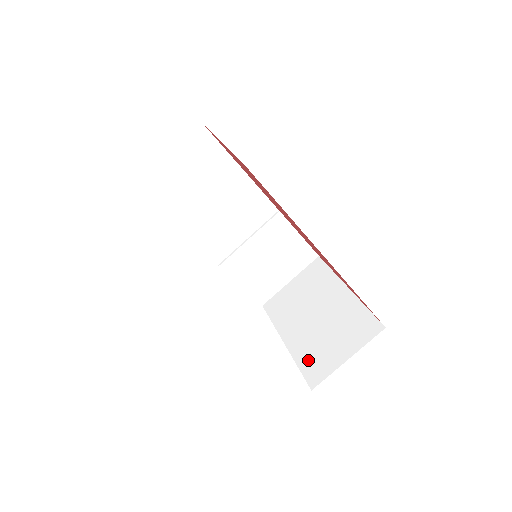
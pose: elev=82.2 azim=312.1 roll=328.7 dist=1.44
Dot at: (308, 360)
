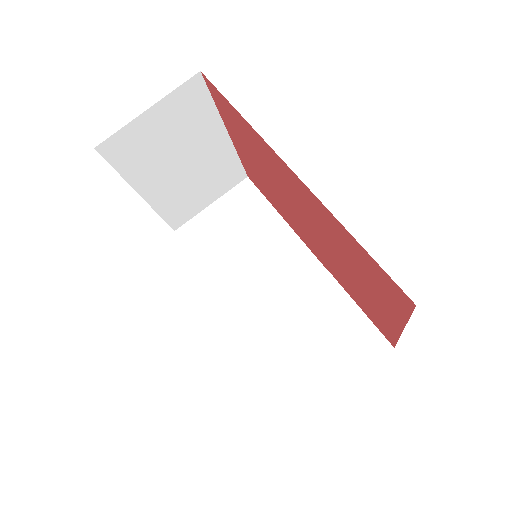
Dot at: occluded
